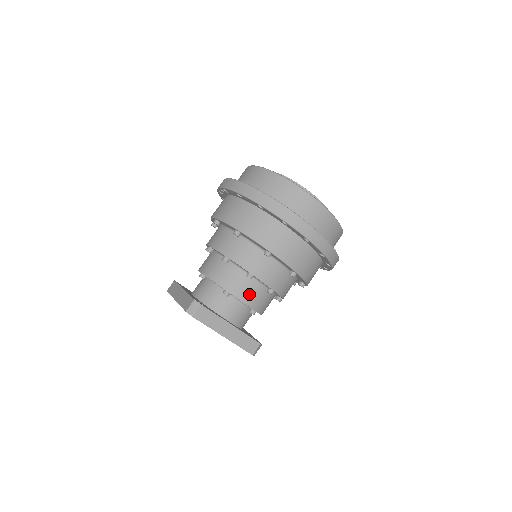
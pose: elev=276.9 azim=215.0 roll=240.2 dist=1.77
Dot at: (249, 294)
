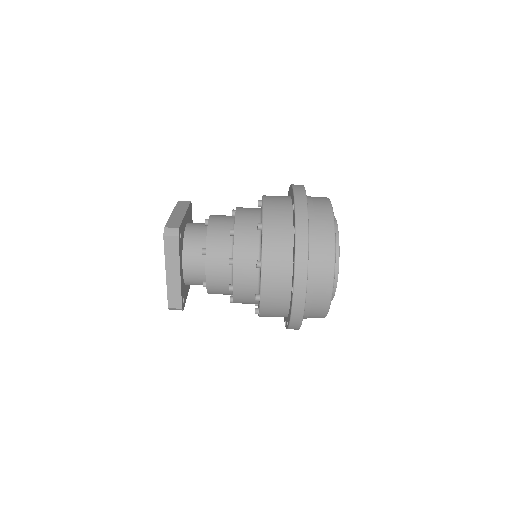
Dot at: (216, 271)
